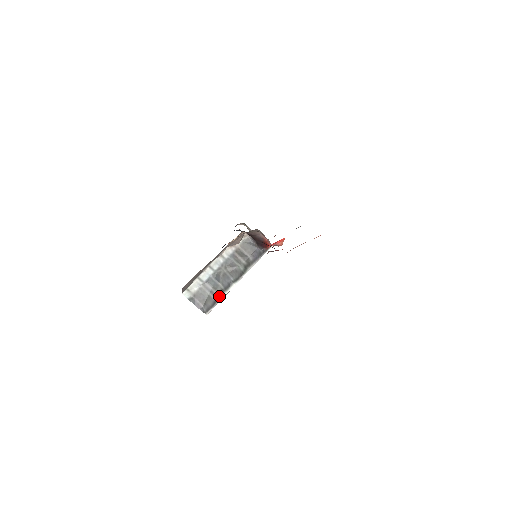
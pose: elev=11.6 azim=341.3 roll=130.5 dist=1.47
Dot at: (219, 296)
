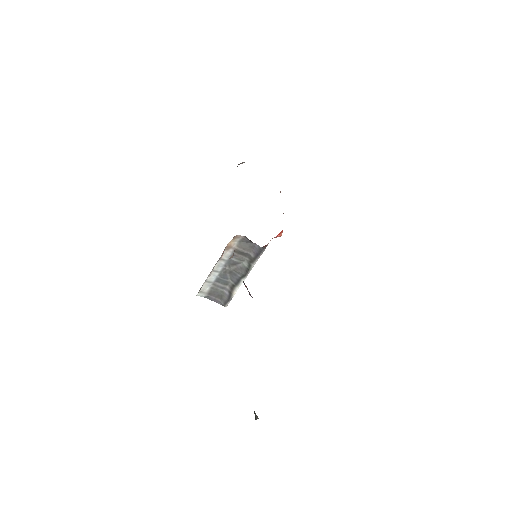
Dot at: (232, 291)
